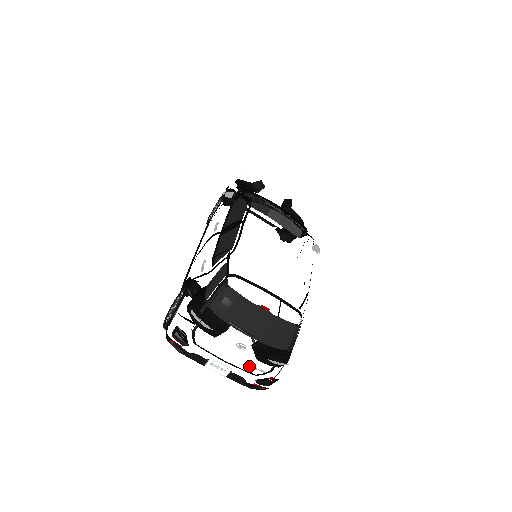
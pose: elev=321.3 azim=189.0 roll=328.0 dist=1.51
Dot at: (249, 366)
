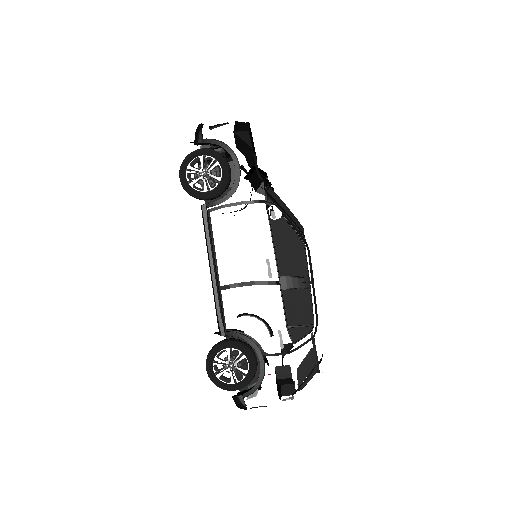
Dot at: occluded
